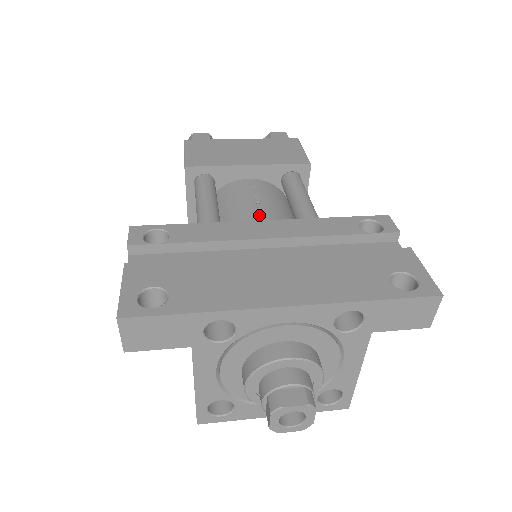
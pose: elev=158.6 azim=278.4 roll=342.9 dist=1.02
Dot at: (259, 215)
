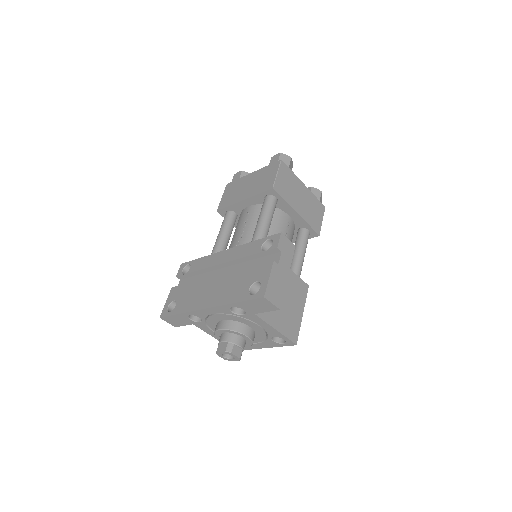
Dot at: (238, 239)
